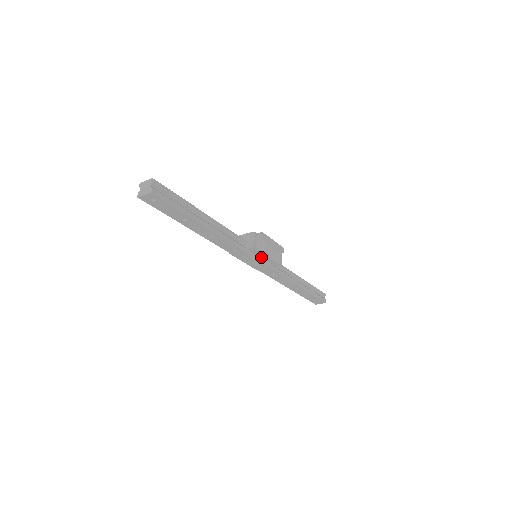
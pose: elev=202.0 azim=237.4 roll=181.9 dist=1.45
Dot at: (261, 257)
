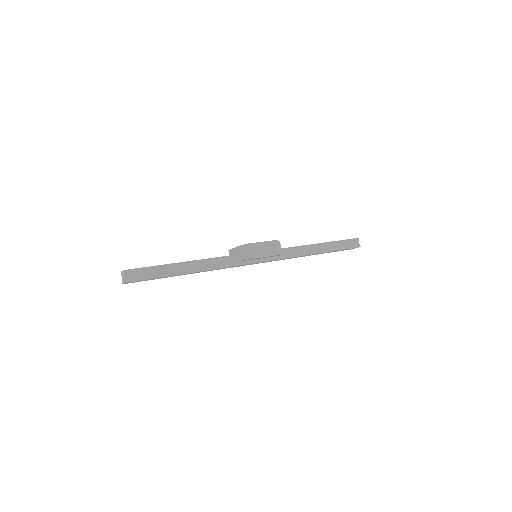
Dot at: (258, 258)
